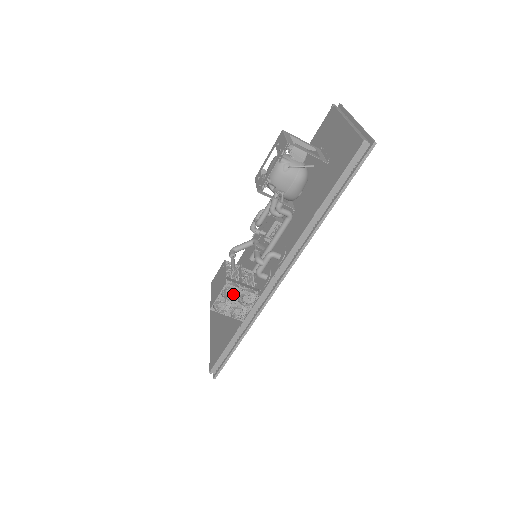
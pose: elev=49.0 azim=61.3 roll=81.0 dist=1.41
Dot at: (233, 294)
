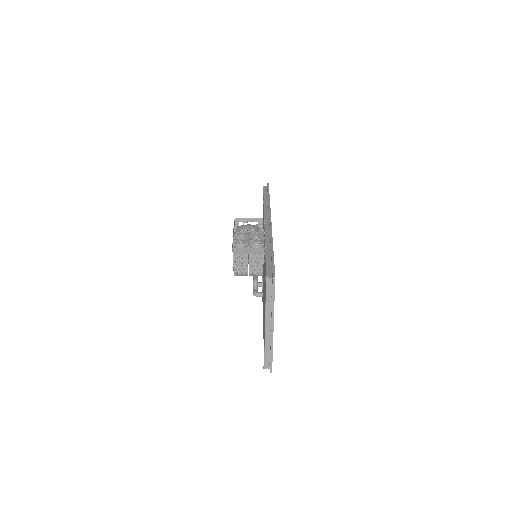
Dot at: (244, 234)
